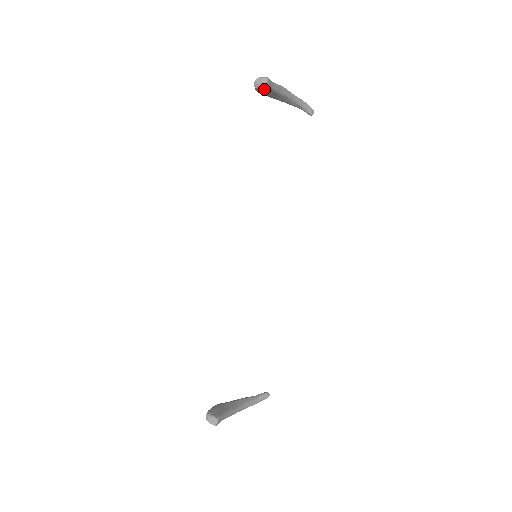
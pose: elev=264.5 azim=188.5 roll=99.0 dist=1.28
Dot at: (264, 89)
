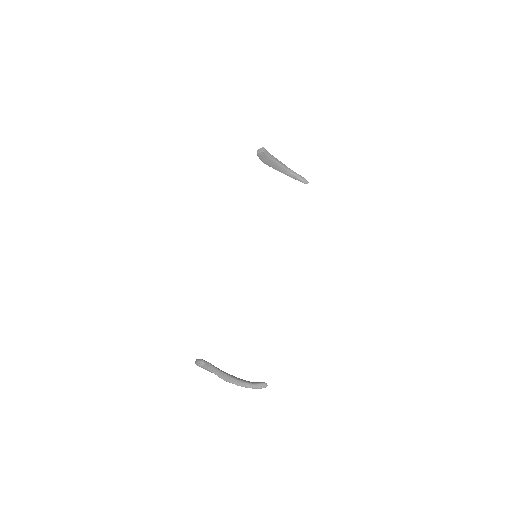
Dot at: (263, 156)
